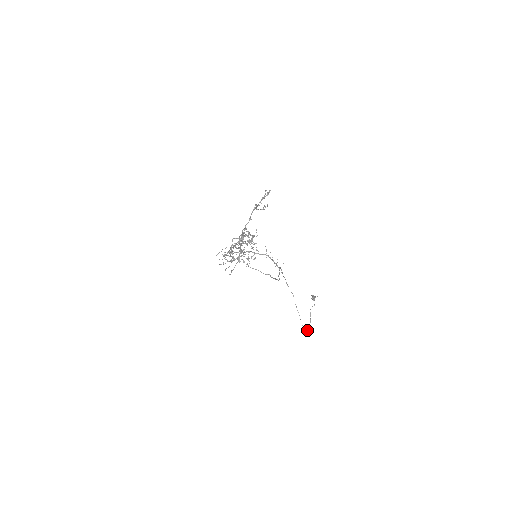
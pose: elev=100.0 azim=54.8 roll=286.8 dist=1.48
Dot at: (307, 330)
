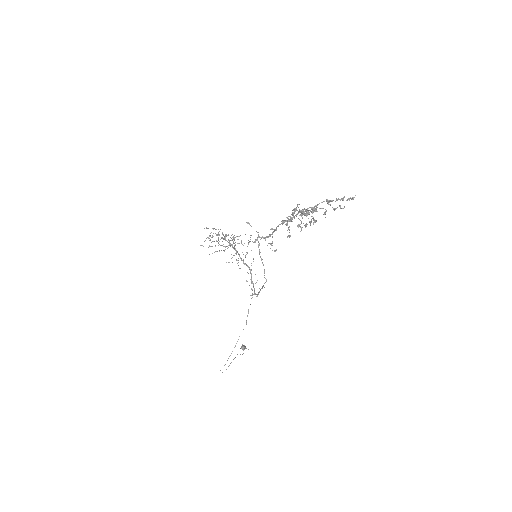
Dot at: (222, 372)
